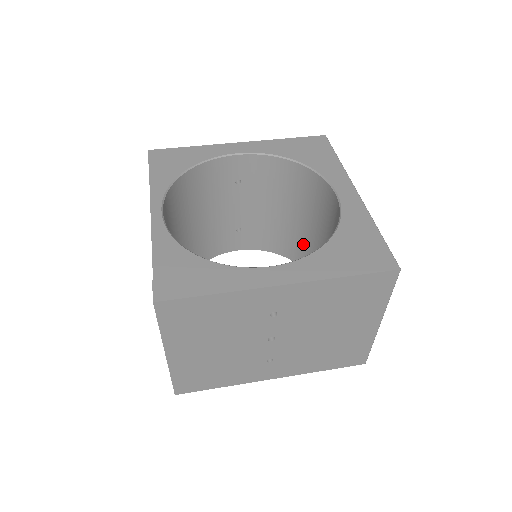
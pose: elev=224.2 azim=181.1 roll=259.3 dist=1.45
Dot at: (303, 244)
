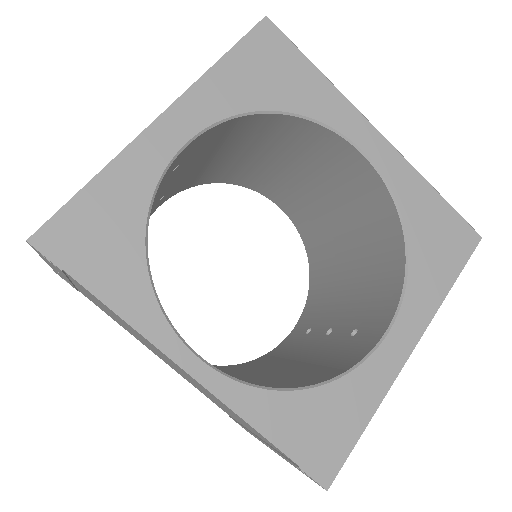
Dot at: (255, 173)
